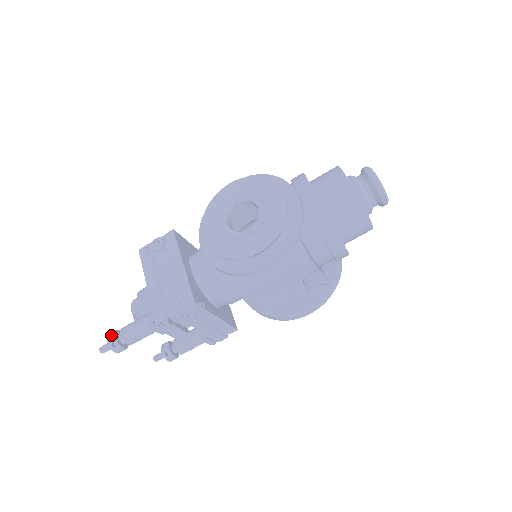
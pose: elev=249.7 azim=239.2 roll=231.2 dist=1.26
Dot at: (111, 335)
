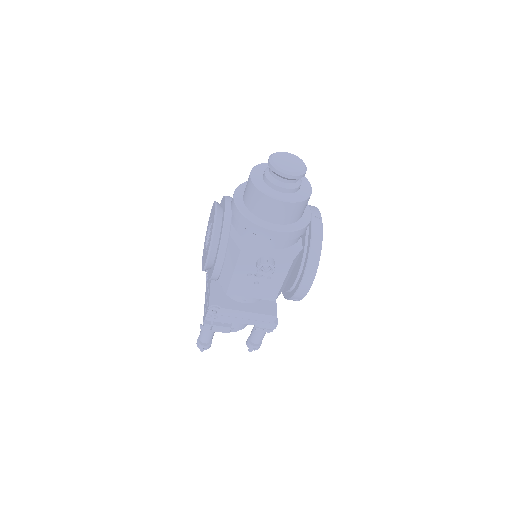
Dot at: occluded
